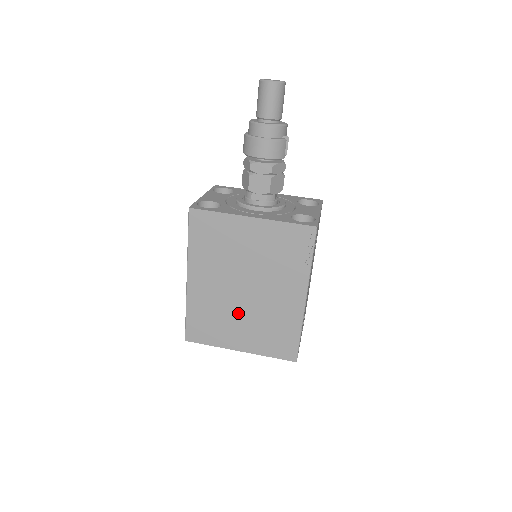
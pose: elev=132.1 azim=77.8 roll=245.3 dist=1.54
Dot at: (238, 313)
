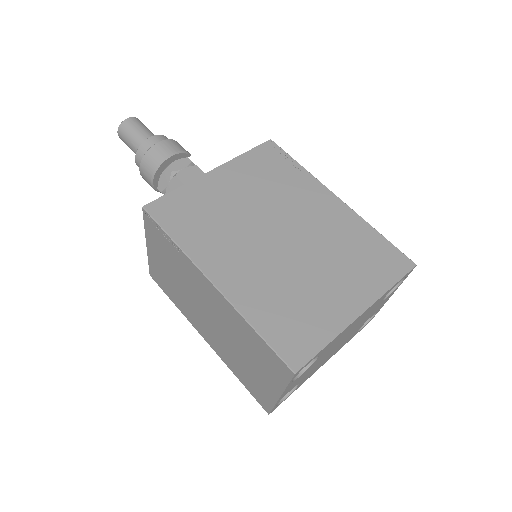
Dot at: (305, 269)
